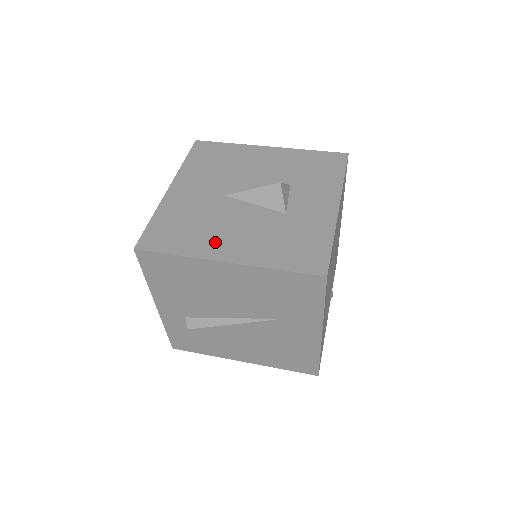
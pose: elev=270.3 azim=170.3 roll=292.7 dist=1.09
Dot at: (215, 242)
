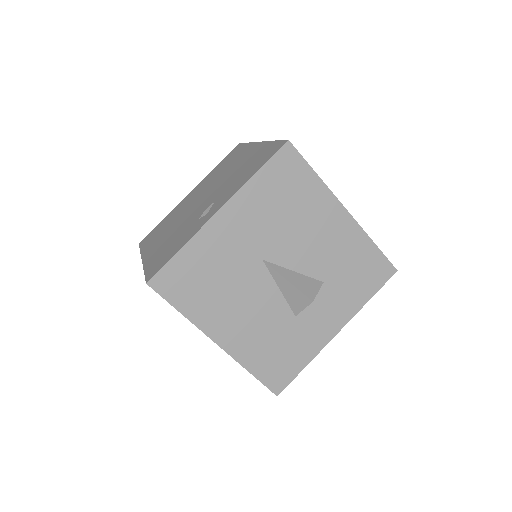
Dot at: (221, 317)
